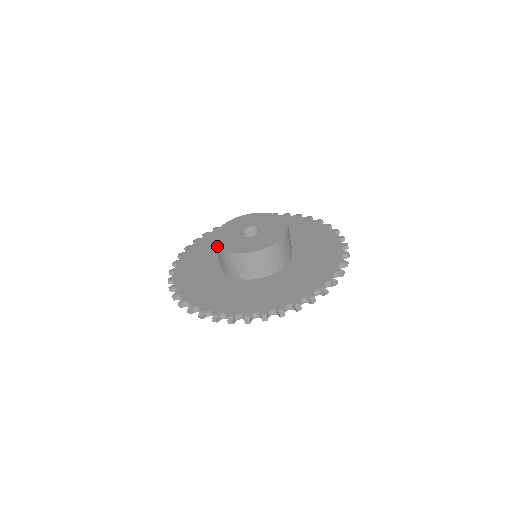
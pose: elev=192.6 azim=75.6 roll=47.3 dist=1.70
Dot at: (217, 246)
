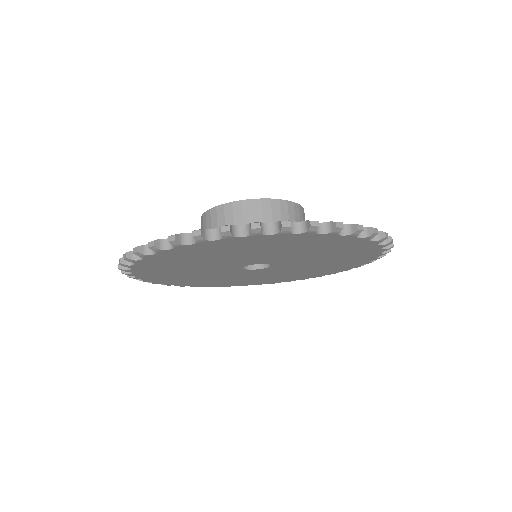
Dot at: (226, 203)
